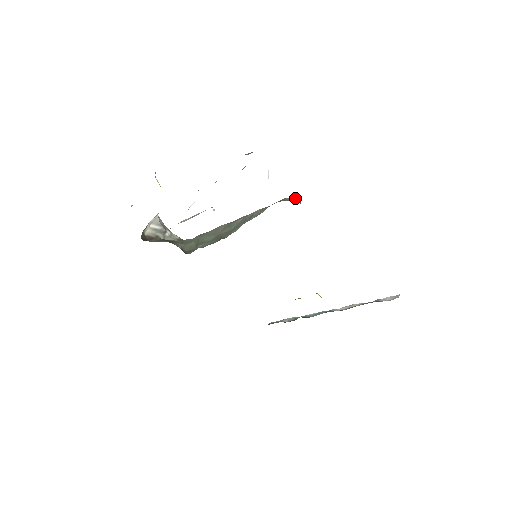
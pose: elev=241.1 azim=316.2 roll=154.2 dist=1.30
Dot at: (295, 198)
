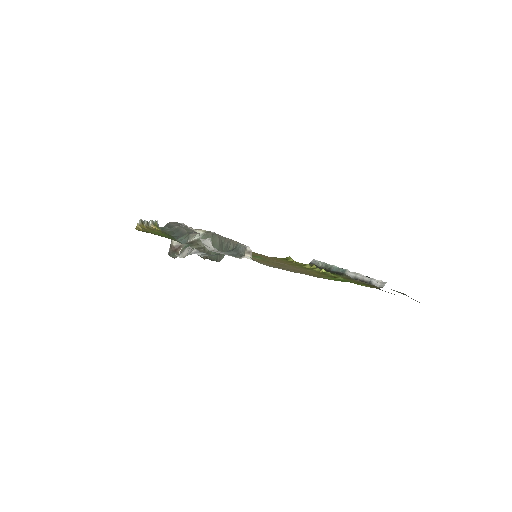
Dot at: (244, 253)
